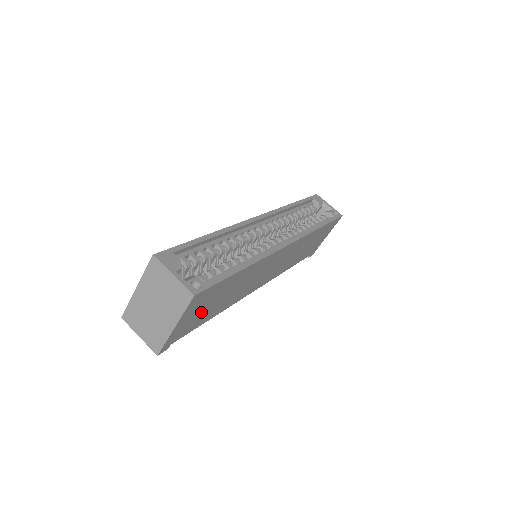
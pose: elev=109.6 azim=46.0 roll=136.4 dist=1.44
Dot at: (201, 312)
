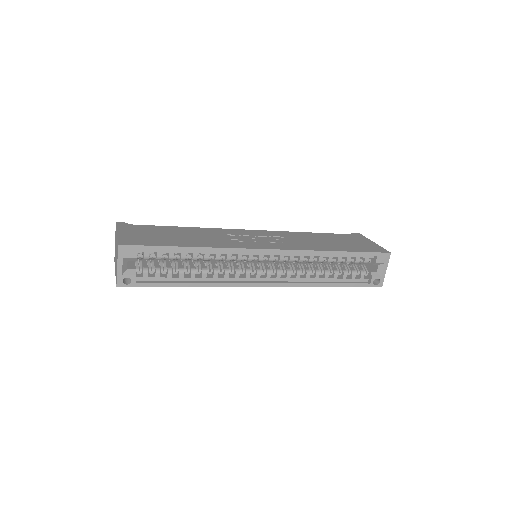
Dot at: occluded
